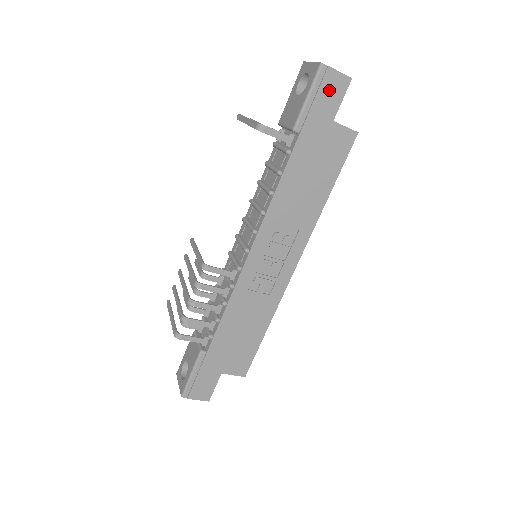
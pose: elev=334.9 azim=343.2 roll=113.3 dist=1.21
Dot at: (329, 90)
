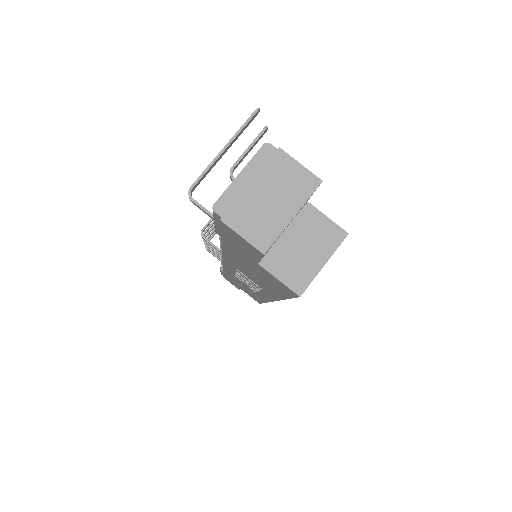
Dot at: (236, 238)
